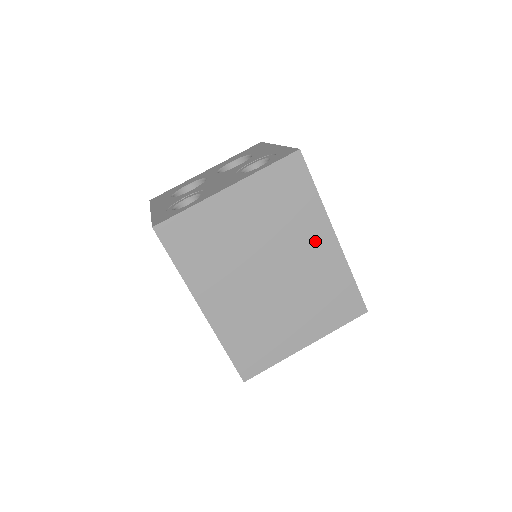
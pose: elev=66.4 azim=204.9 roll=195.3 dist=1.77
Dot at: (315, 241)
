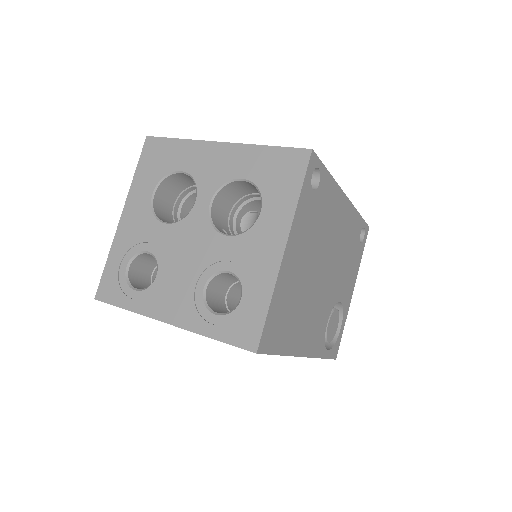
Dot at: occluded
